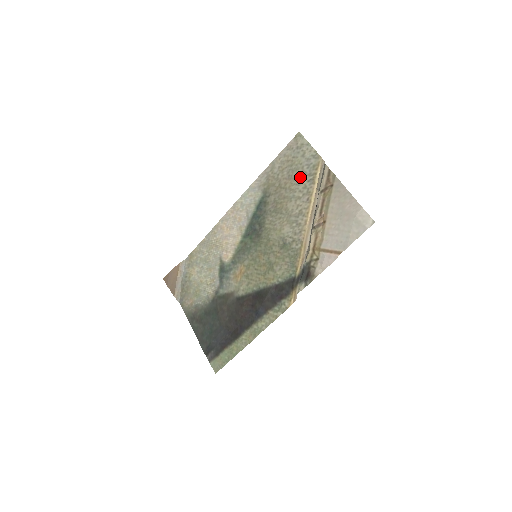
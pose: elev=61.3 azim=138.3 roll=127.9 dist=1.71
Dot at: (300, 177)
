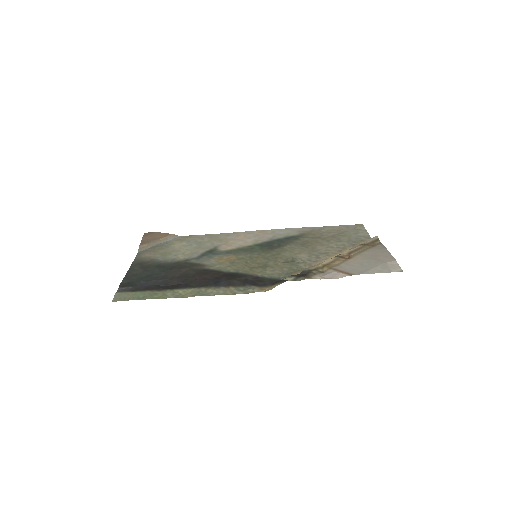
Dot at: (343, 239)
